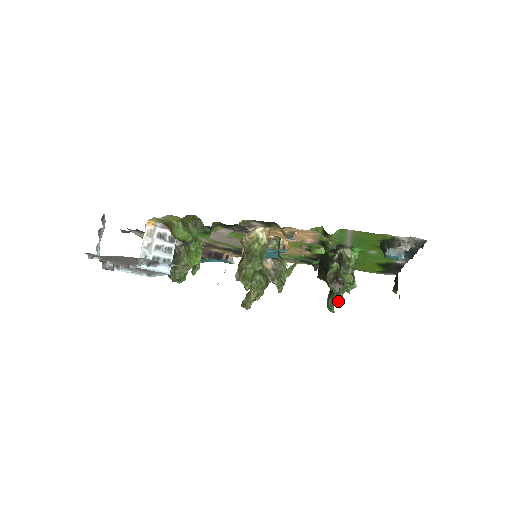
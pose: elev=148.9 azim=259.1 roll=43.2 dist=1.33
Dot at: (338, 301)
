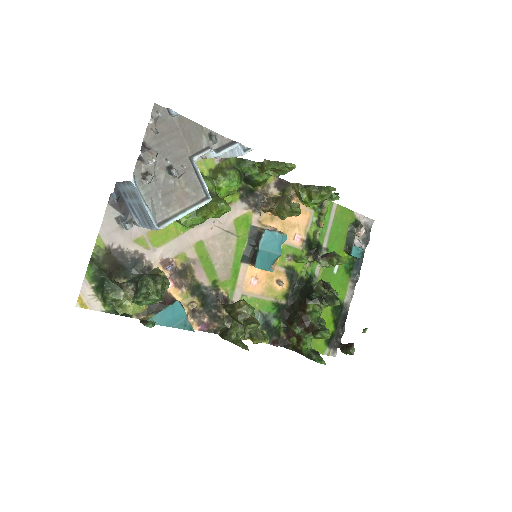
Dot at: (339, 301)
